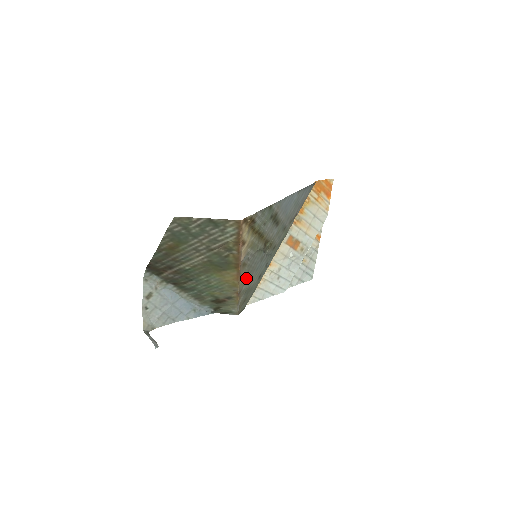
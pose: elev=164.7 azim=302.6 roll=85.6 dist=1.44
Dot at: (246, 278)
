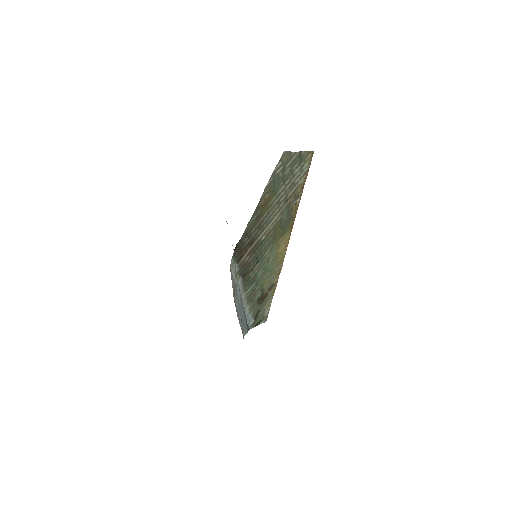
Dot at: occluded
